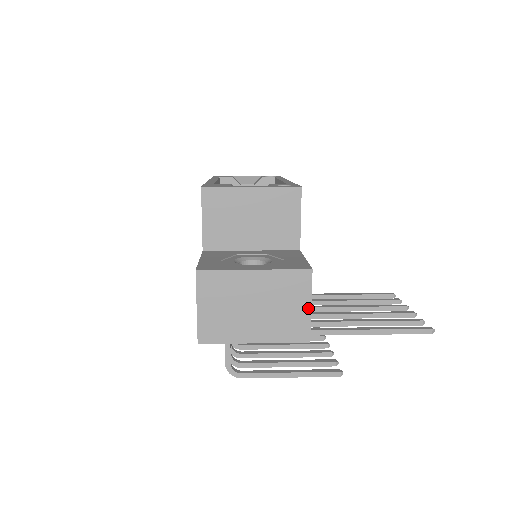
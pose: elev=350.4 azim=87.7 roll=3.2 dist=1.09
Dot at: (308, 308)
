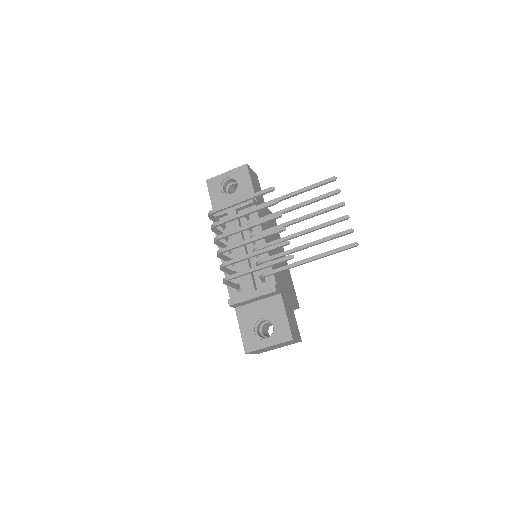
Dot at: (251, 170)
